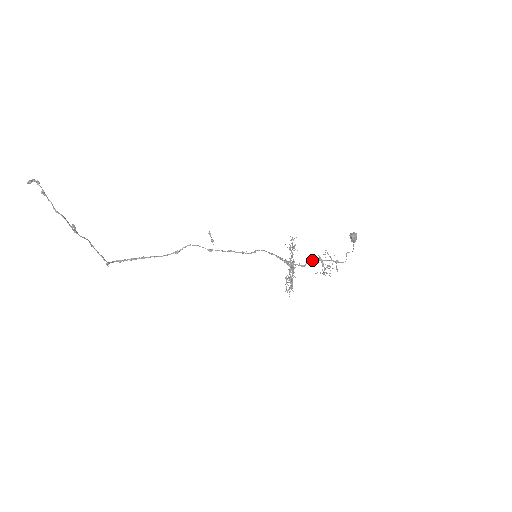
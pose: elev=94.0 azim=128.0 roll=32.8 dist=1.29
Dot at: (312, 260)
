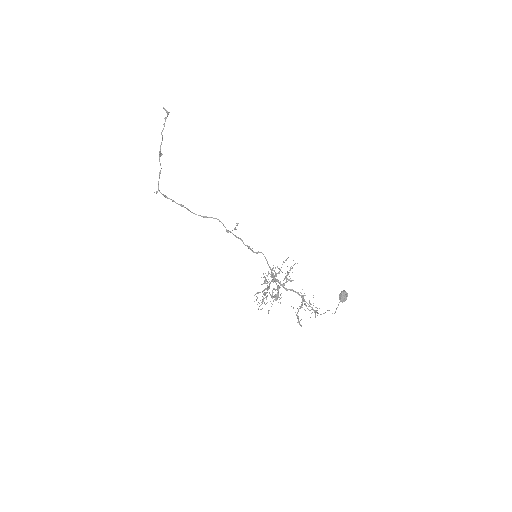
Dot at: occluded
